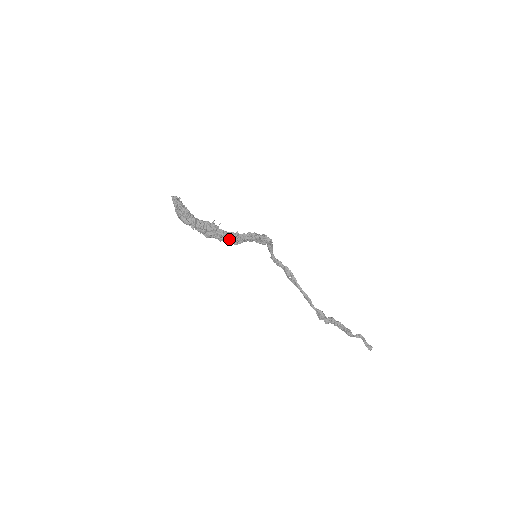
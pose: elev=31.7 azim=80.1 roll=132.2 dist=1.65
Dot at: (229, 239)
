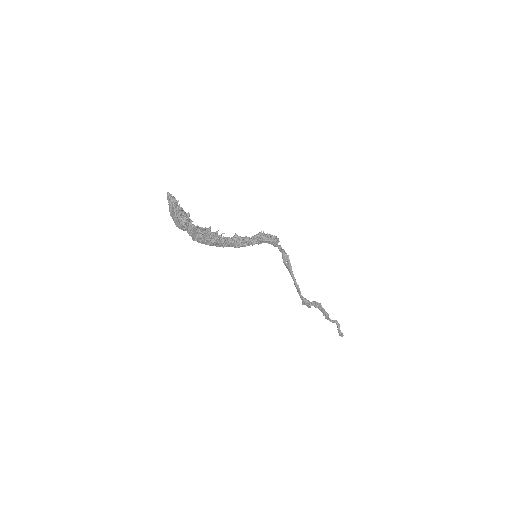
Dot at: (230, 246)
